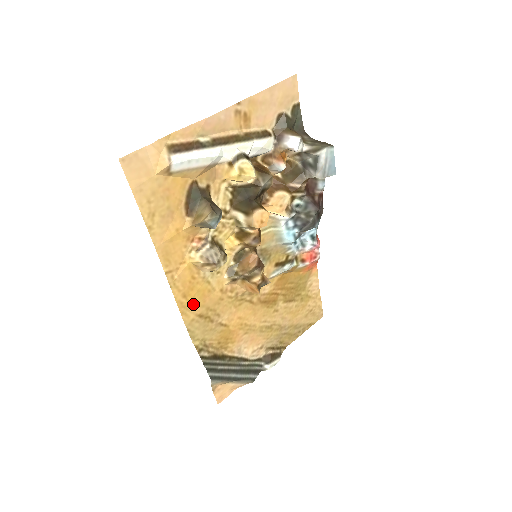
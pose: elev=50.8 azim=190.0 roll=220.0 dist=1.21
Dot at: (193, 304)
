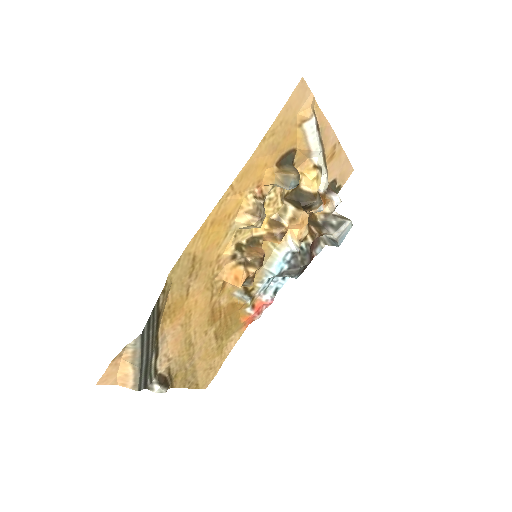
Dot at: (204, 239)
